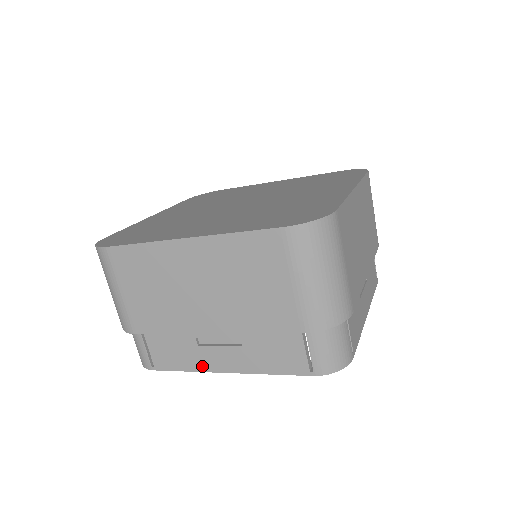
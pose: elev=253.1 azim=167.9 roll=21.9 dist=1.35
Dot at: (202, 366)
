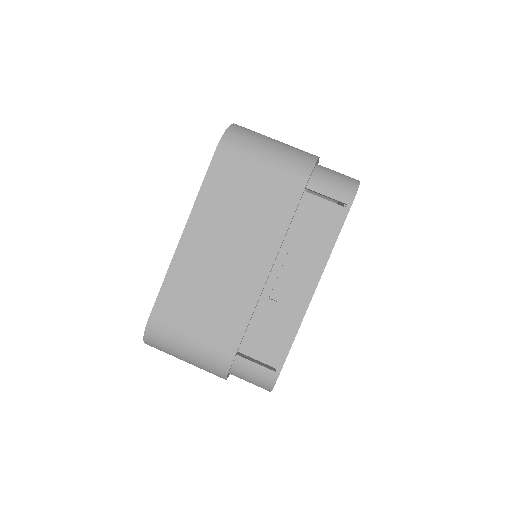
Dot at: (298, 313)
